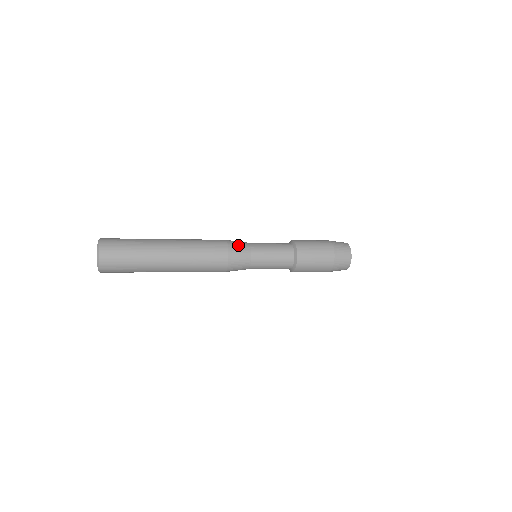
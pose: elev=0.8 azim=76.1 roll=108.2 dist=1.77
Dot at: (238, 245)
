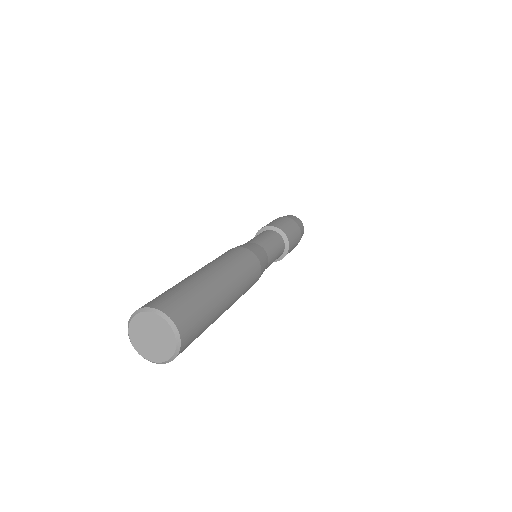
Dot at: (260, 253)
